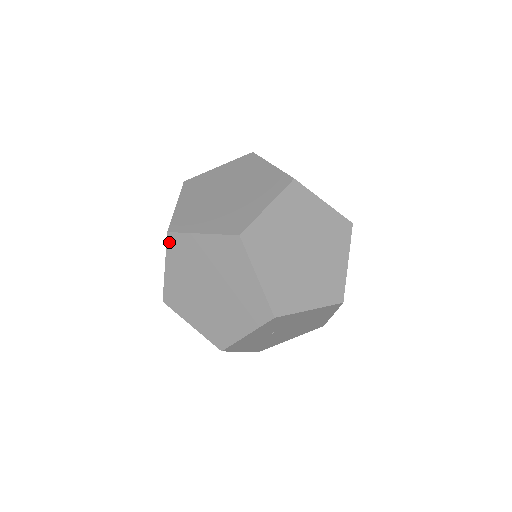
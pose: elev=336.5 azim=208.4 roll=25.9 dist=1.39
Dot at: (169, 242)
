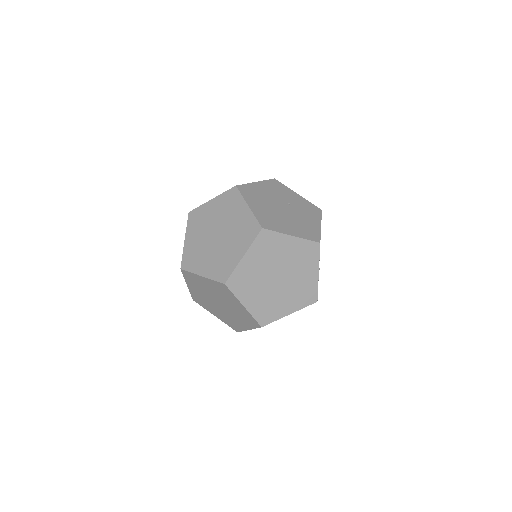
Dot at: (220, 284)
